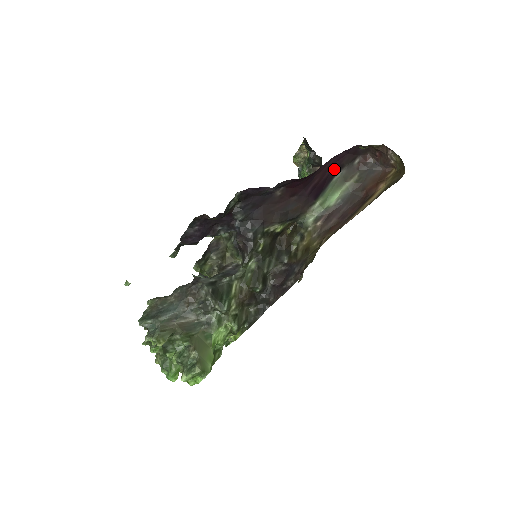
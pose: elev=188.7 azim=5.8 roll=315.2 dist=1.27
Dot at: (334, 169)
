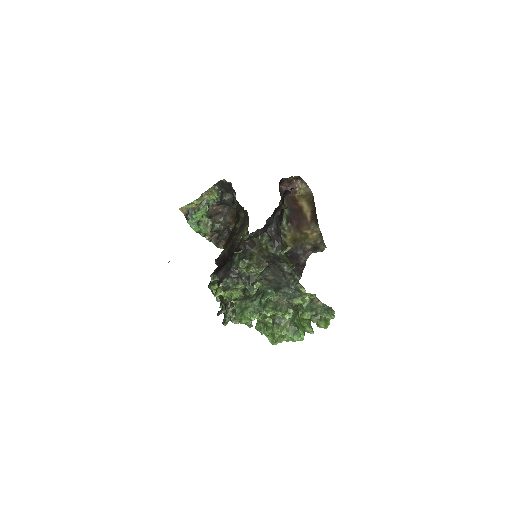
Dot at: (279, 191)
